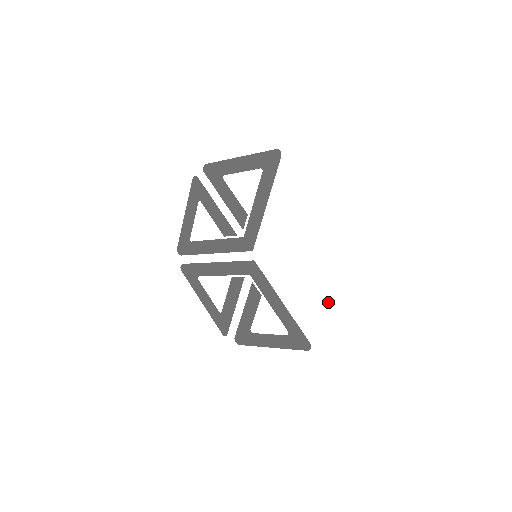
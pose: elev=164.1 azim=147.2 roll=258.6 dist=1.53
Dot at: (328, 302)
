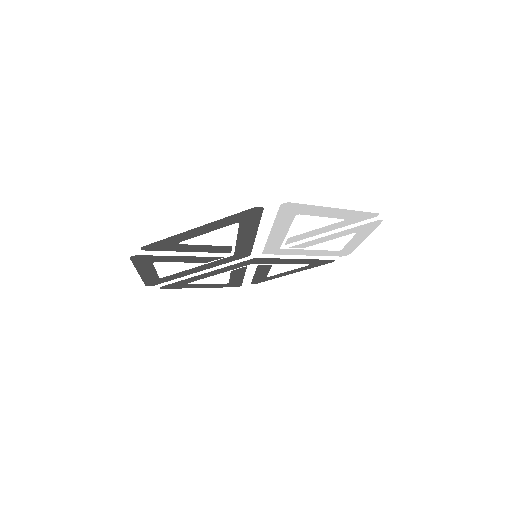
Dot at: (350, 244)
